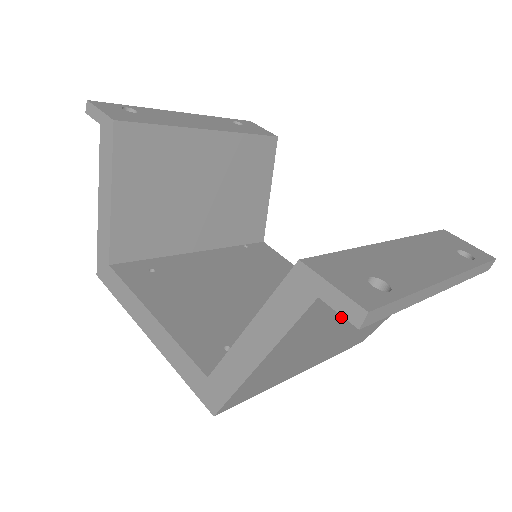
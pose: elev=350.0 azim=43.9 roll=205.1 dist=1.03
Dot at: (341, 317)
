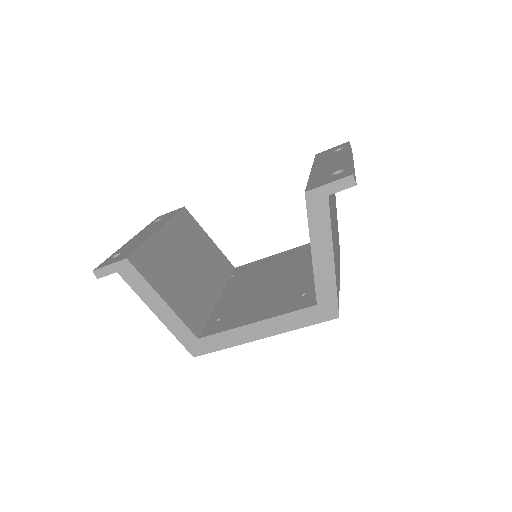
Dot at: (333, 217)
